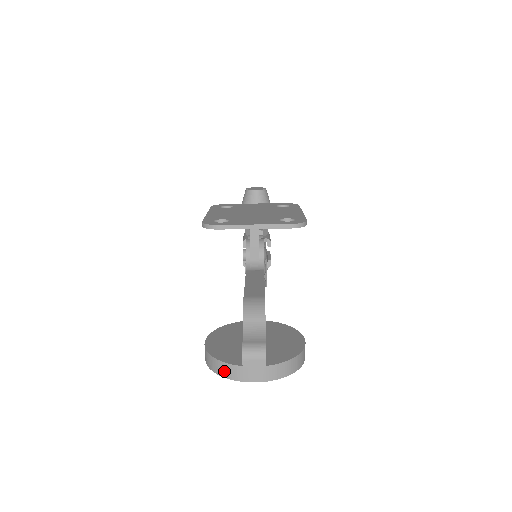
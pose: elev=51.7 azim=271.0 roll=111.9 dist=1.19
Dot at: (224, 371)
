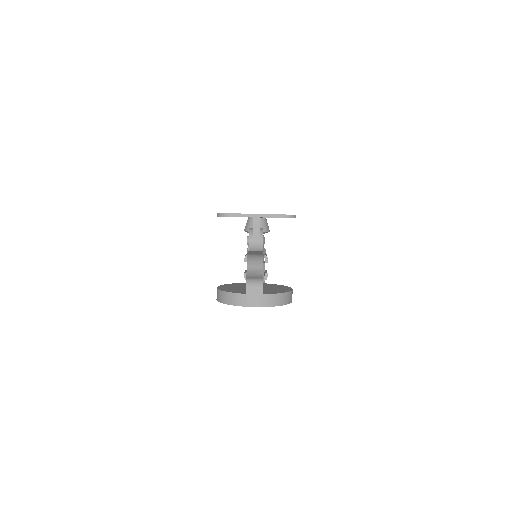
Dot at: (231, 300)
